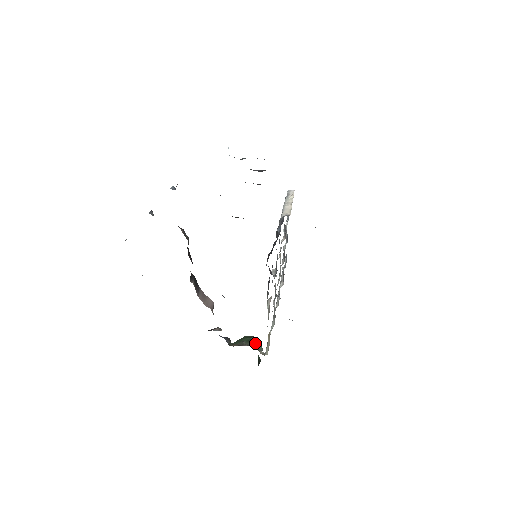
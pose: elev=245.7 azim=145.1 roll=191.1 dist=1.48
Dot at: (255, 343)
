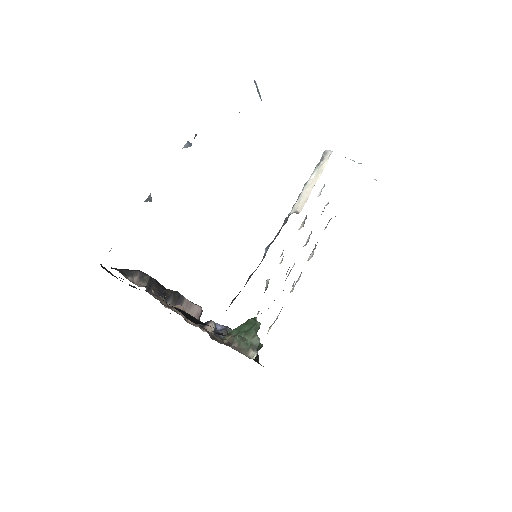
Dot at: (253, 336)
